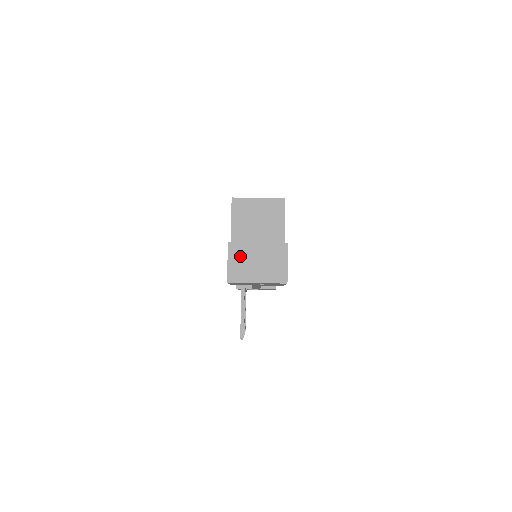
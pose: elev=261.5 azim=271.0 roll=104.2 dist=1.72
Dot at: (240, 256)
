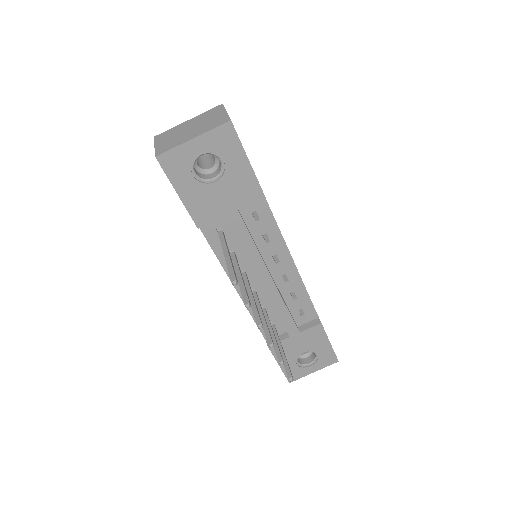
Dot at: (169, 136)
